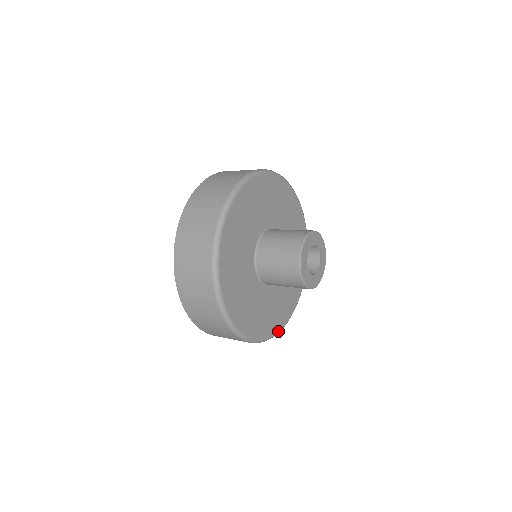
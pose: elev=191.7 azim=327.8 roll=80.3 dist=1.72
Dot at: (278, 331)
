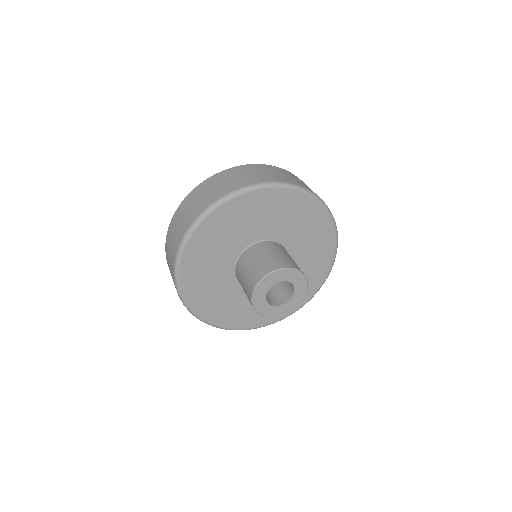
Dot at: (274, 322)
